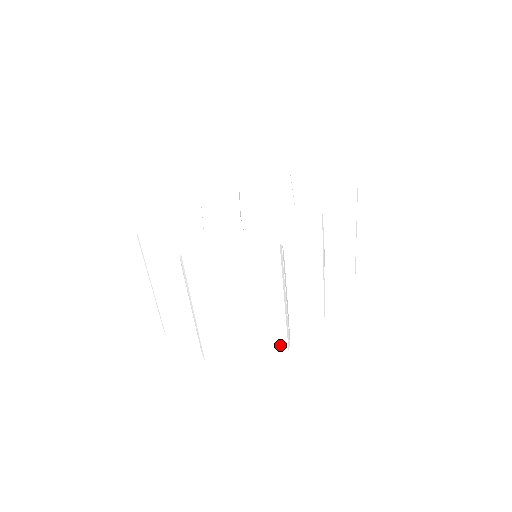
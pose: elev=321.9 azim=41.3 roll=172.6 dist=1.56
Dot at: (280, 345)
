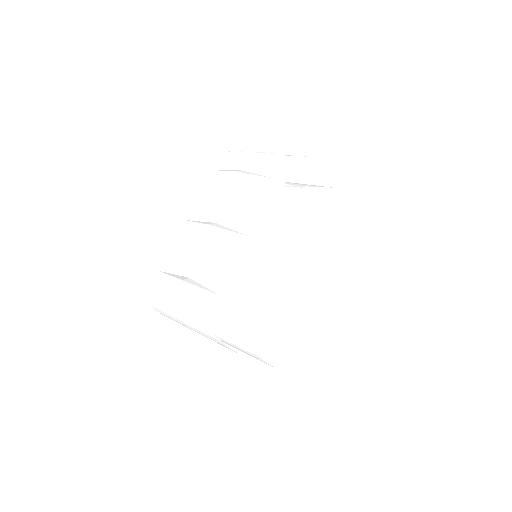
Dot at: occluded
